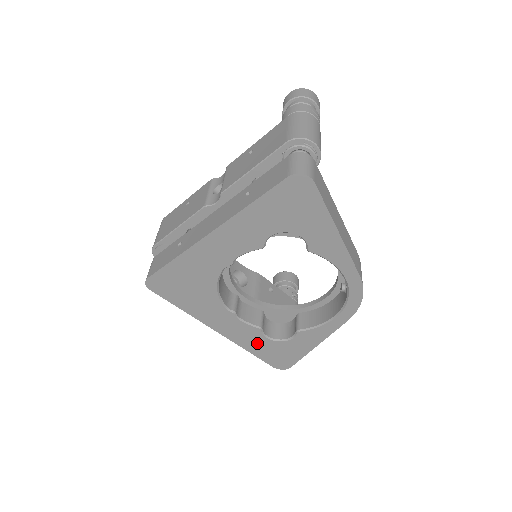
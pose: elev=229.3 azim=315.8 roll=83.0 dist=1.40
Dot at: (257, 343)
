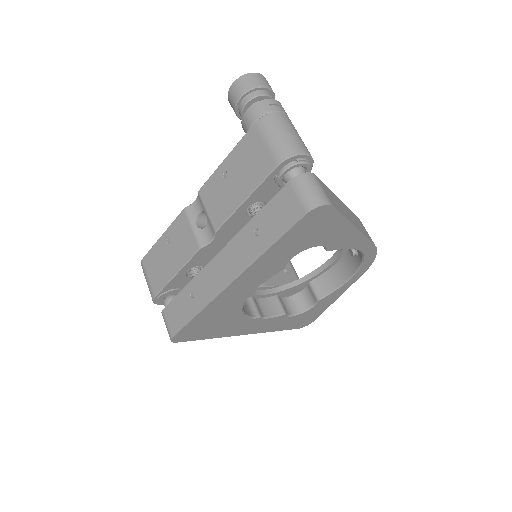
Dot at: (283, 323)
